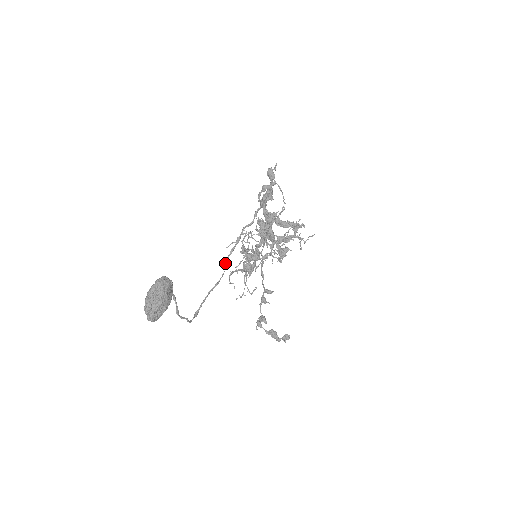
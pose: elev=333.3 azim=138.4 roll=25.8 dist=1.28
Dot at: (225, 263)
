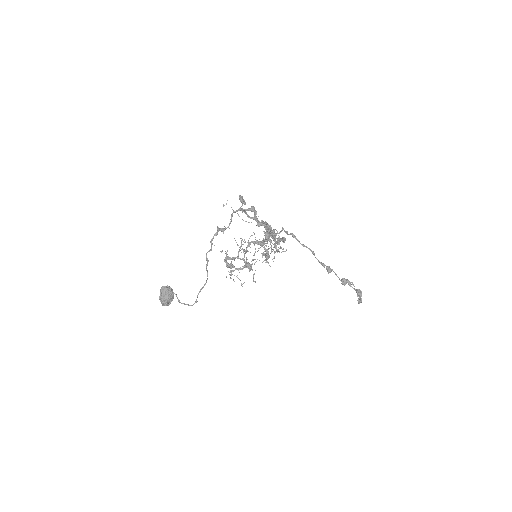
Dot at: (207, 273)
